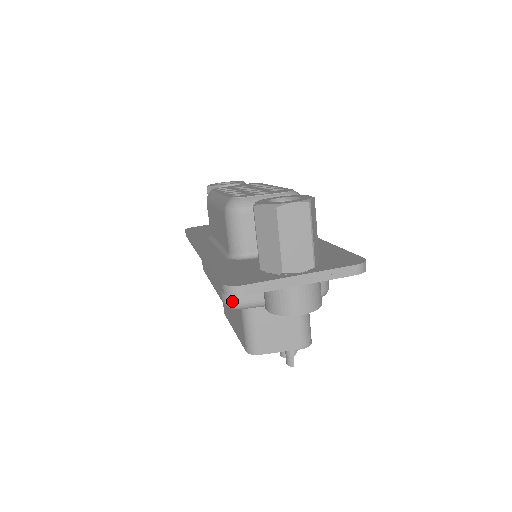
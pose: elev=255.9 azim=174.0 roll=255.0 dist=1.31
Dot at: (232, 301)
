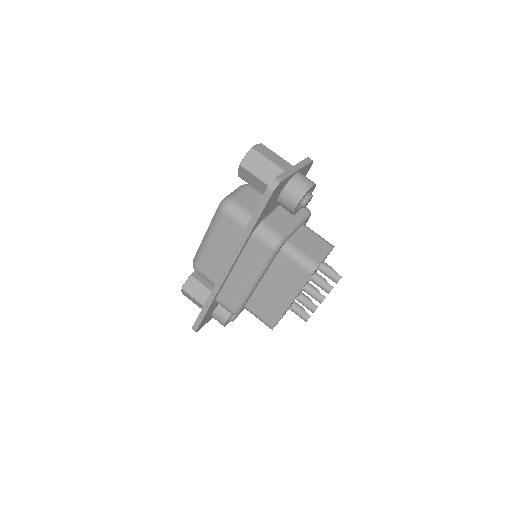
Dot at: (276, 238)
